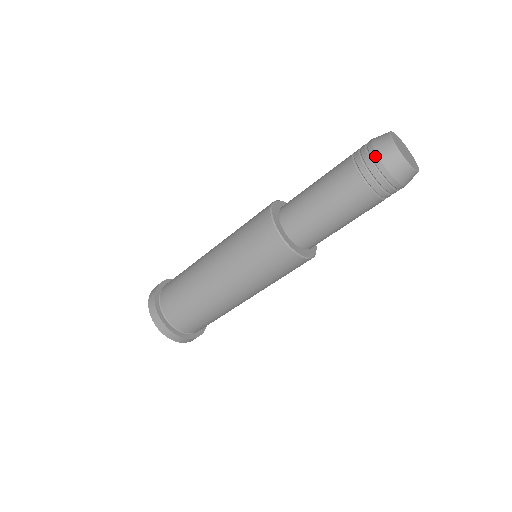
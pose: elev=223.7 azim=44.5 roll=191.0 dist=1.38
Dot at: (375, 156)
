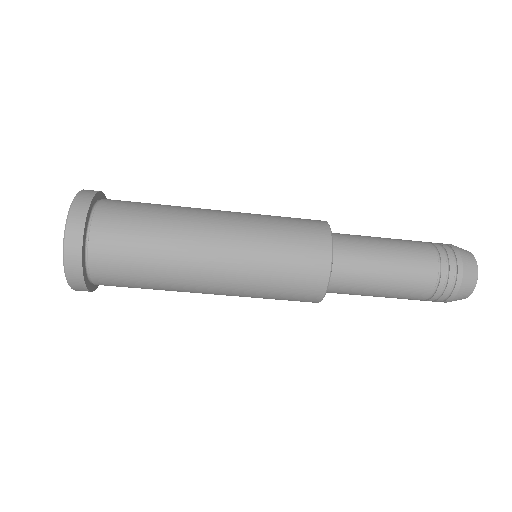
Dot at: (461, 264)
